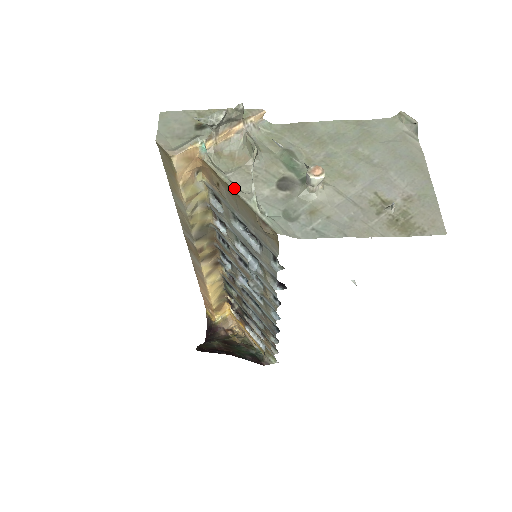
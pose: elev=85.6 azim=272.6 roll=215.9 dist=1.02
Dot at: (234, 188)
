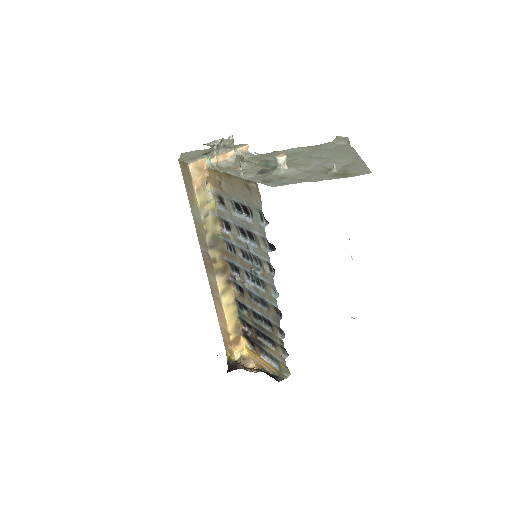
Dot at: (229, 174)
